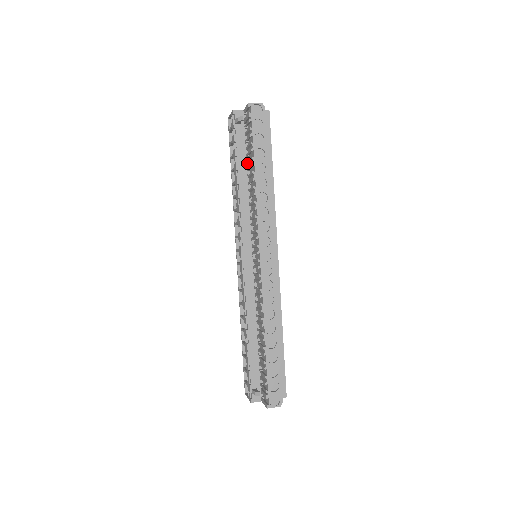
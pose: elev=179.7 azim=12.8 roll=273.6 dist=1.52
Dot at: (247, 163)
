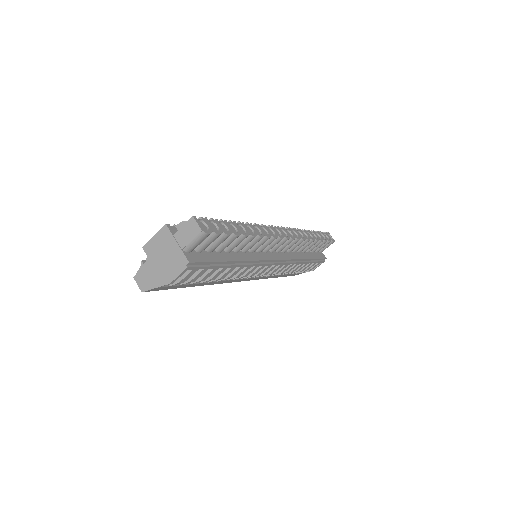
Dot at: occluded
